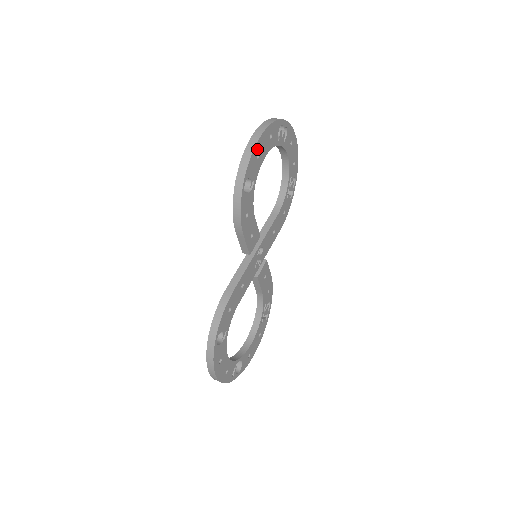
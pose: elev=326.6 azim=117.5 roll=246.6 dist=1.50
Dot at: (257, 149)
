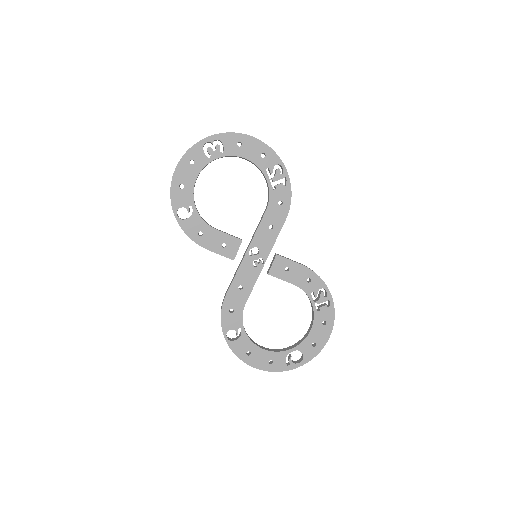
Dot at: (177, 183)
